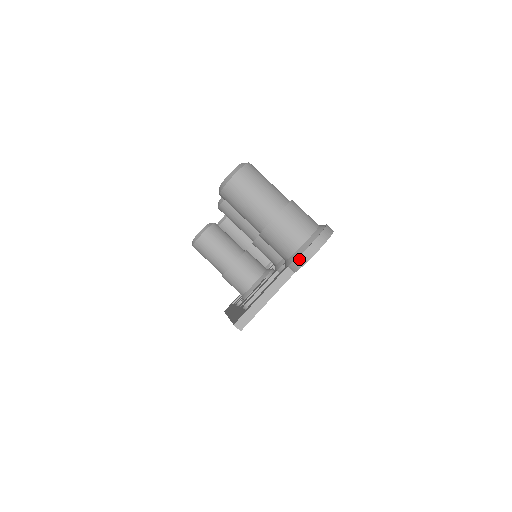
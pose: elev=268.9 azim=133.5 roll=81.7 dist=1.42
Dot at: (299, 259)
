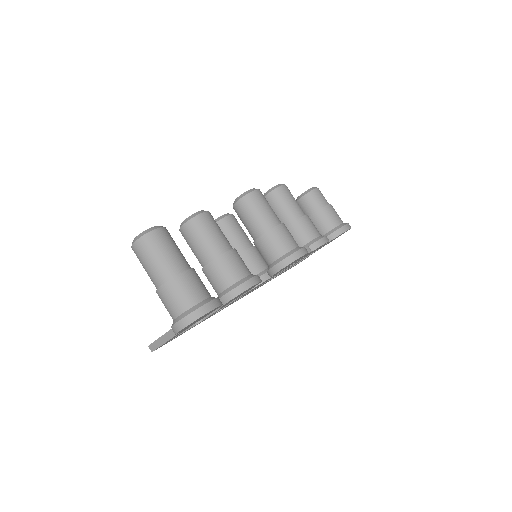
Dot at: (172, 329)
